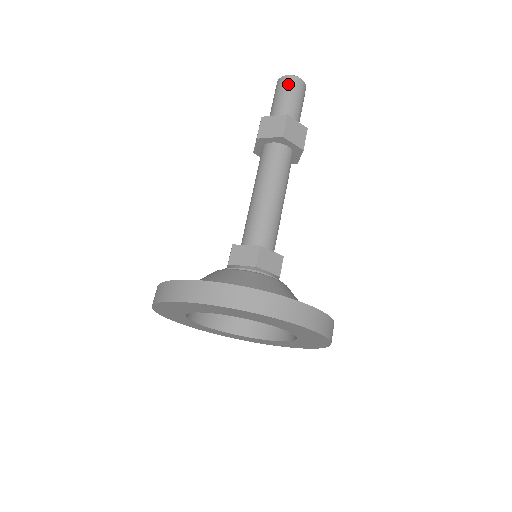
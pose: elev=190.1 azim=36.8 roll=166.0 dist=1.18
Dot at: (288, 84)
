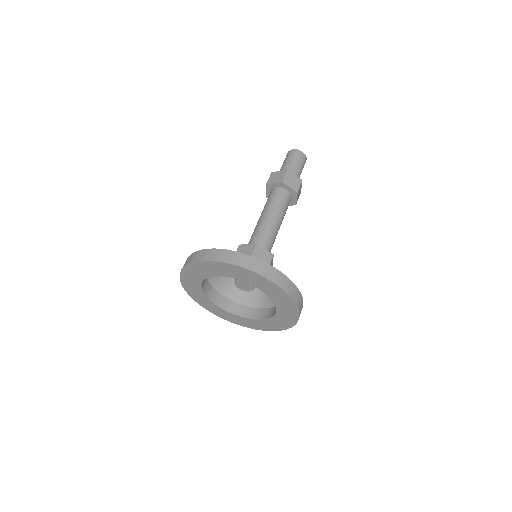
Dot at: (292, 154)
